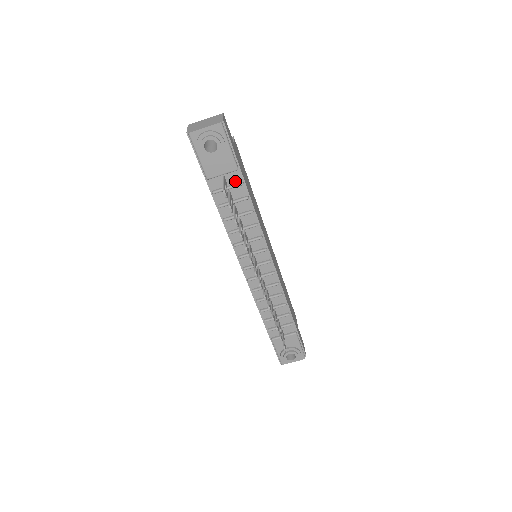
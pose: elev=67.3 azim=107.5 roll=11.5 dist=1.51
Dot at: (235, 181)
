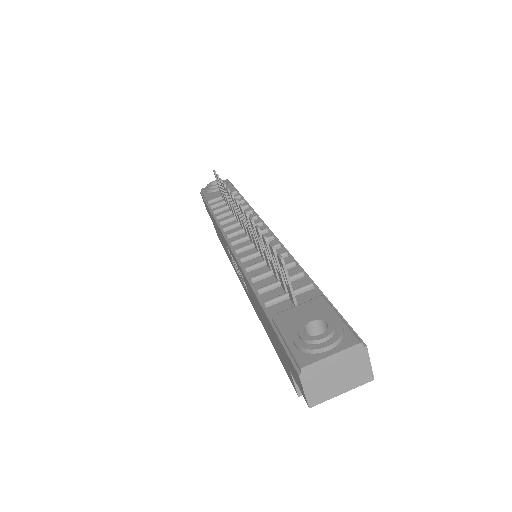
Dot at: occluded
